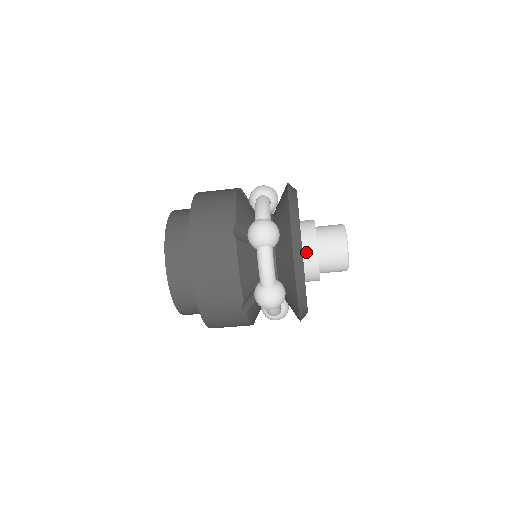
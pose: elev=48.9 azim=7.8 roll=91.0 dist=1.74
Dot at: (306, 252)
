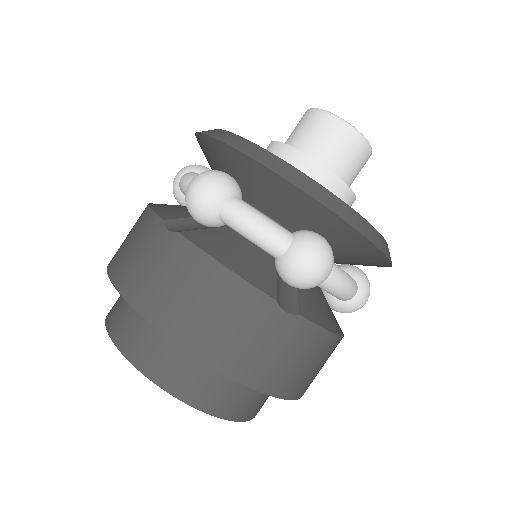
Dot at: occluded
